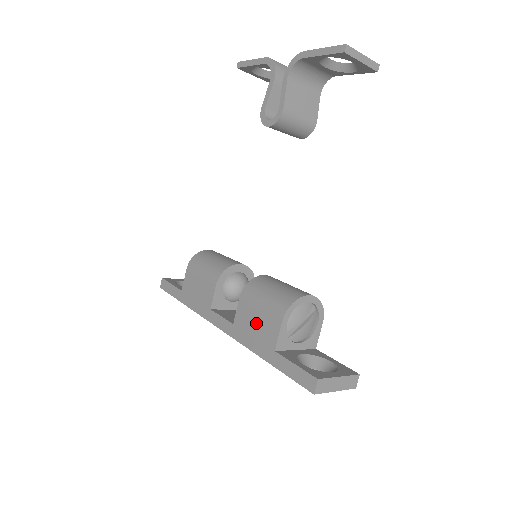
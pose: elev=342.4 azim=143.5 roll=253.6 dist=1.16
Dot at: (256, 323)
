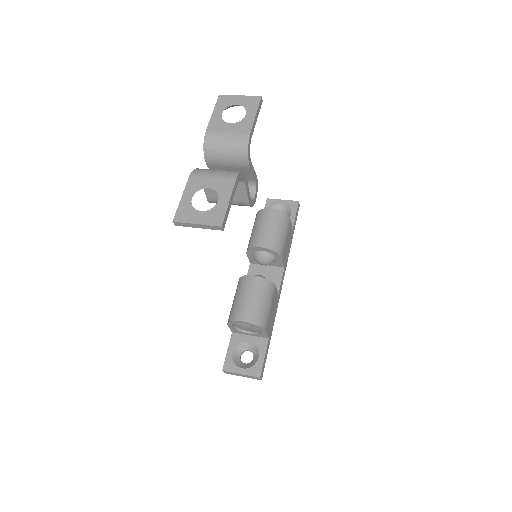
Dot at: occluded
